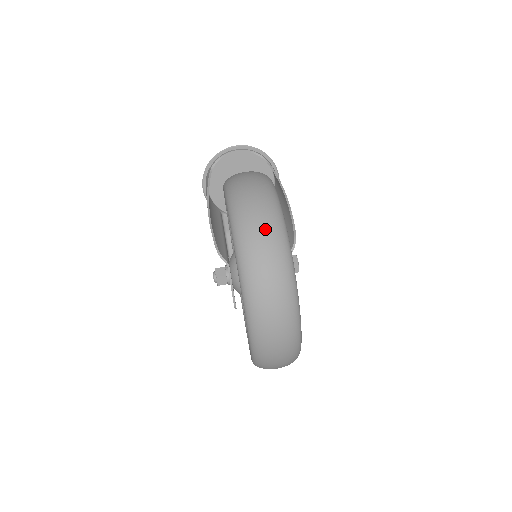
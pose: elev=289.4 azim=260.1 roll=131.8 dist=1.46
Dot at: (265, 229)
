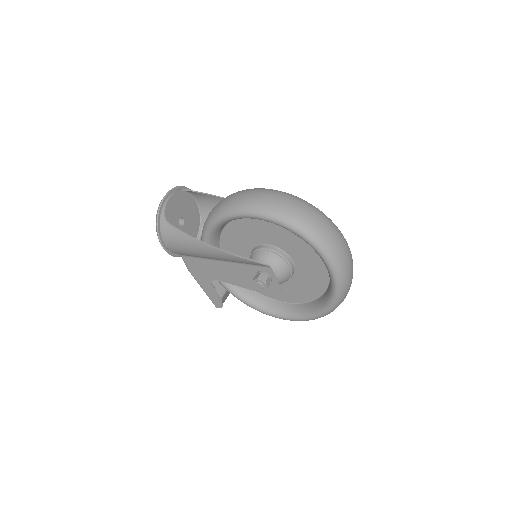
Dot at: (313, 212)
